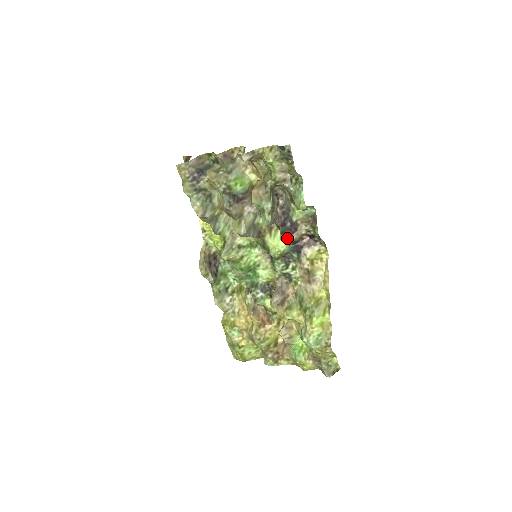
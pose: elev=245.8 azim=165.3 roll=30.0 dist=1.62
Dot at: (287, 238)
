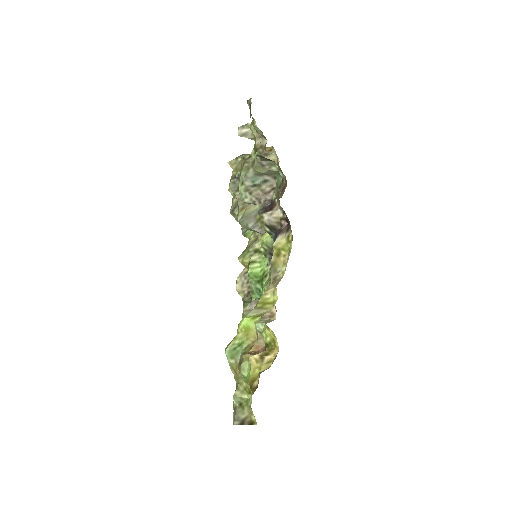
Dot at: (259, 217)
